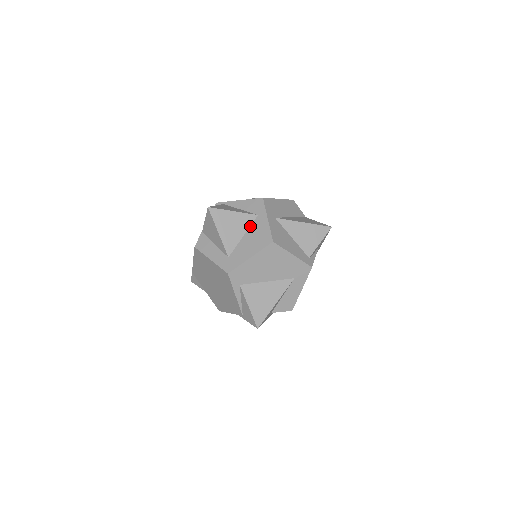
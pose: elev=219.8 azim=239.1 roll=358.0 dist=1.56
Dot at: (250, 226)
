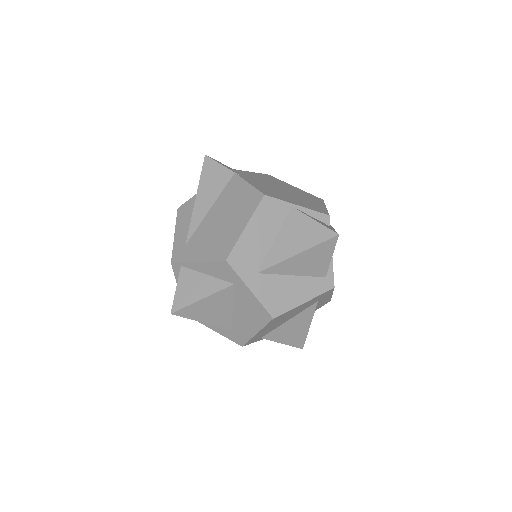
Dot at: (233, 298)
